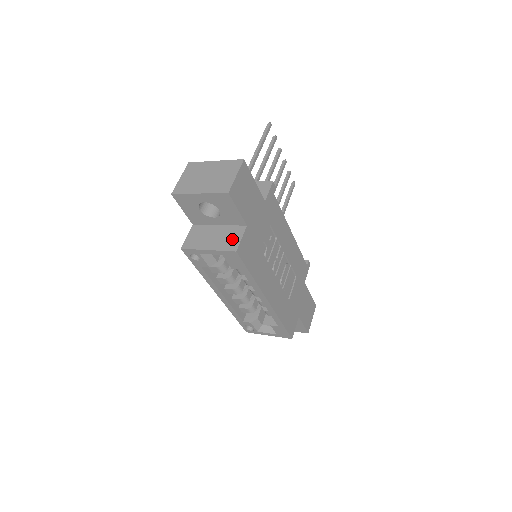
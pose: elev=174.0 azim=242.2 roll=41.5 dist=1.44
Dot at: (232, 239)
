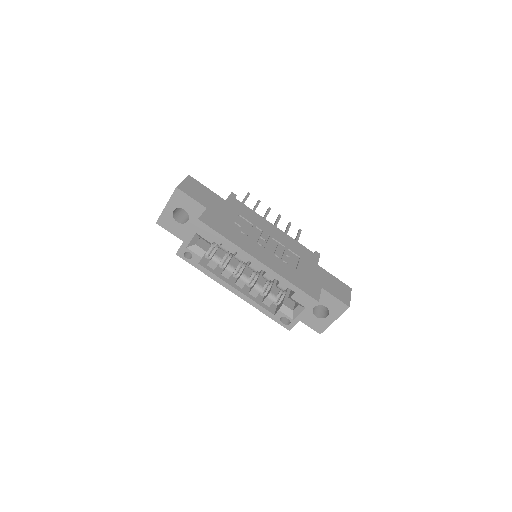
Dot at: occluded
